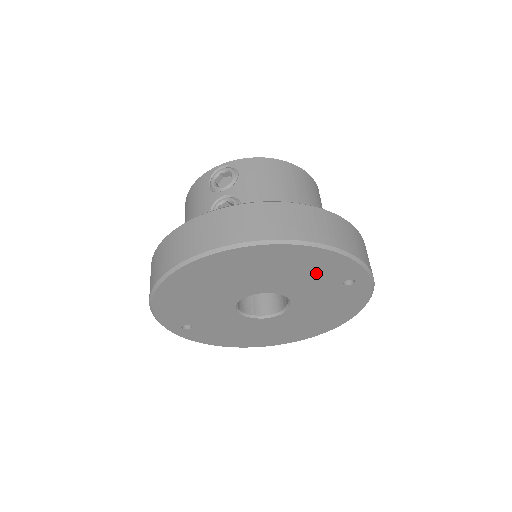
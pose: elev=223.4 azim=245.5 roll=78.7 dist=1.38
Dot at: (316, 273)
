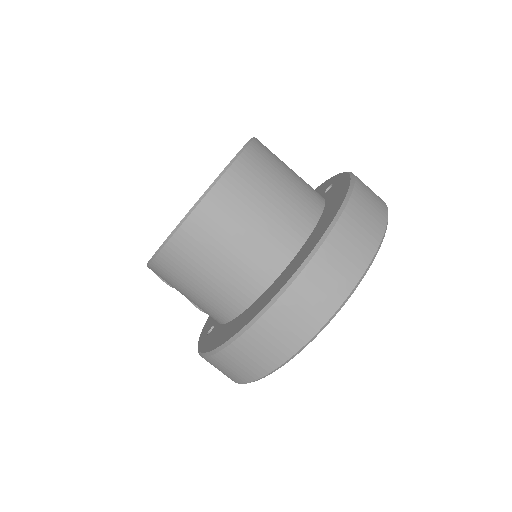
Dot at: occluded
